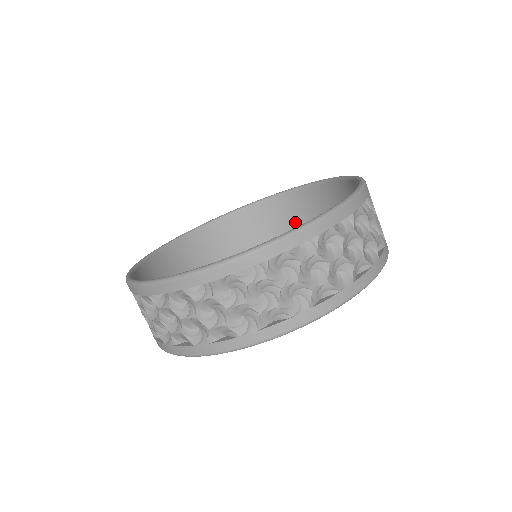
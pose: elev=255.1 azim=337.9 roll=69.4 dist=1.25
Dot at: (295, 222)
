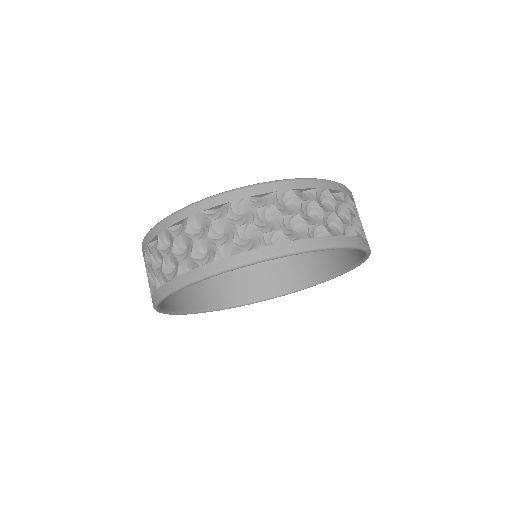
Dot at: (232, 284)
